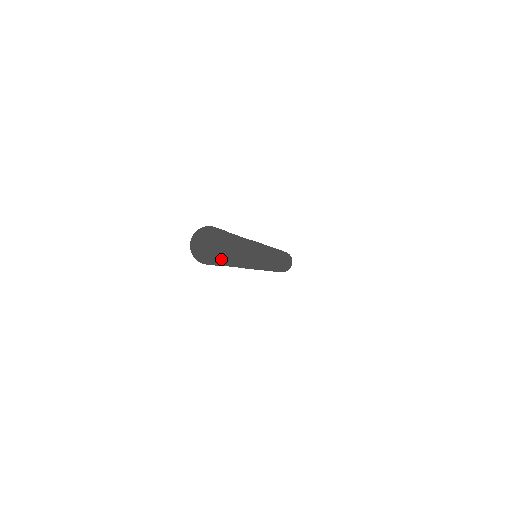
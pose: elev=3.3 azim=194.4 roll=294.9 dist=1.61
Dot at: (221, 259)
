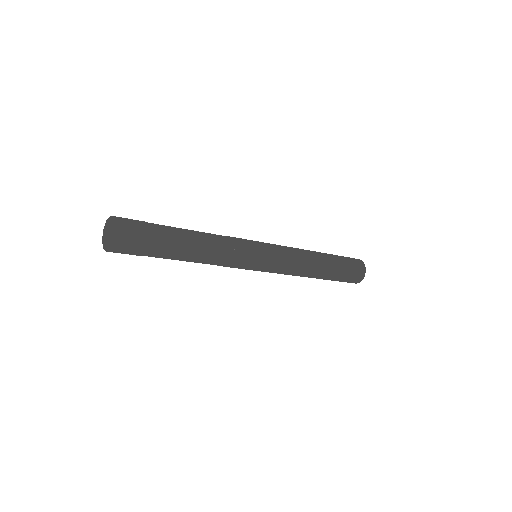
Dot at: (117, 238)
